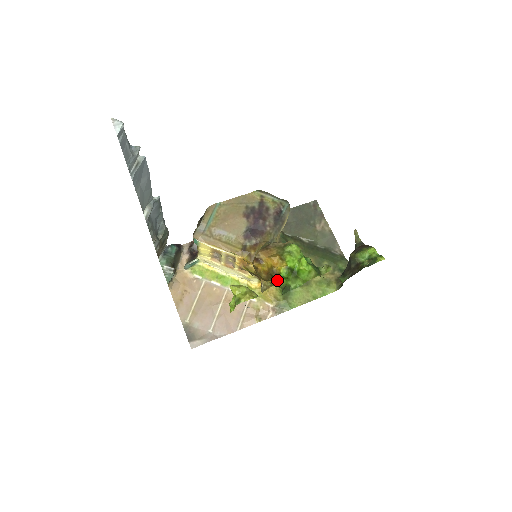
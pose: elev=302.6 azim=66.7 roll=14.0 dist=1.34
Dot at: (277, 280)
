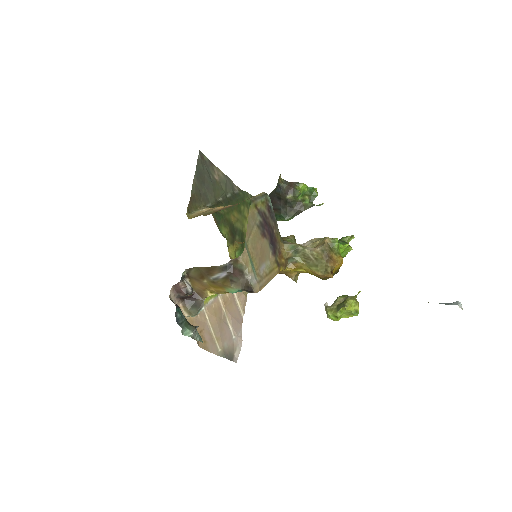
Dot at: occluded
